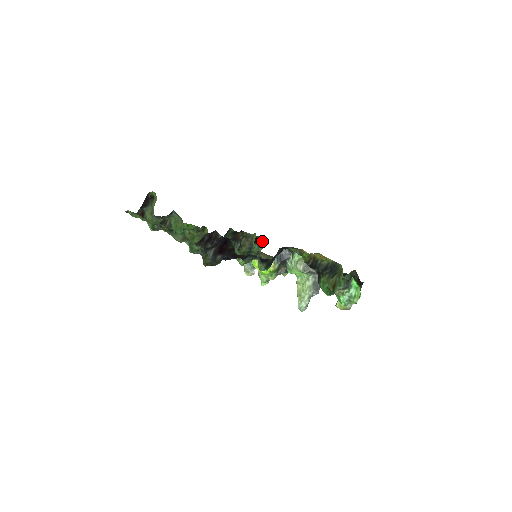
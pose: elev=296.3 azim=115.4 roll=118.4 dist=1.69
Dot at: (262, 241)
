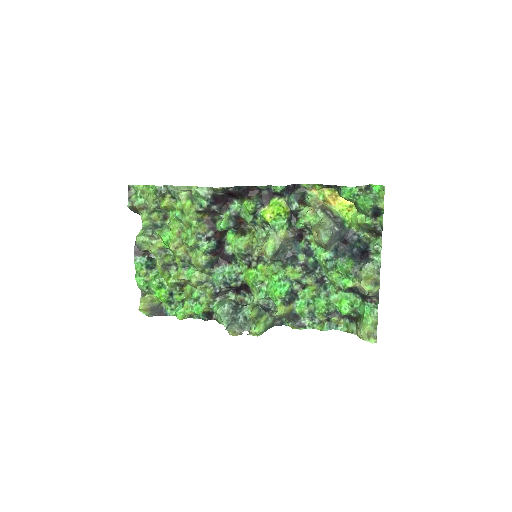
Dot at: (252, 296)
